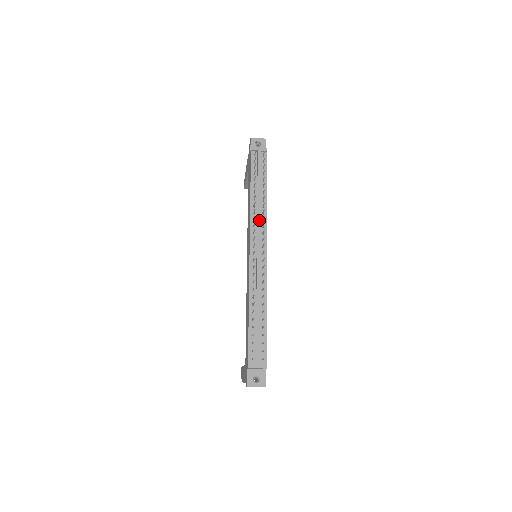
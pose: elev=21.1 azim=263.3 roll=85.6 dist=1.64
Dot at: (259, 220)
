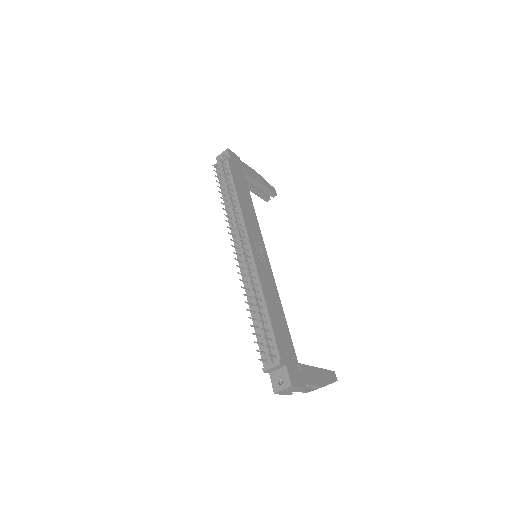
Dot at: occluded
